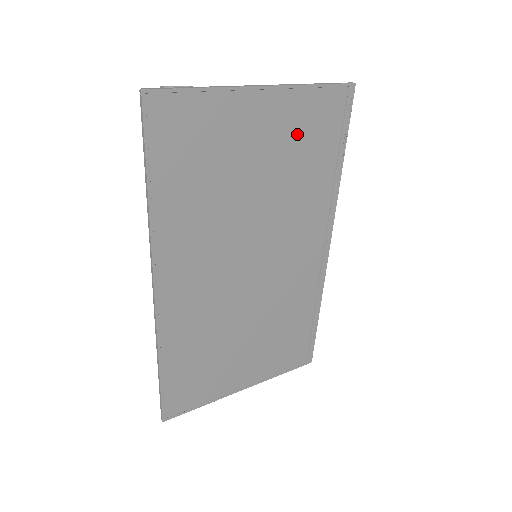
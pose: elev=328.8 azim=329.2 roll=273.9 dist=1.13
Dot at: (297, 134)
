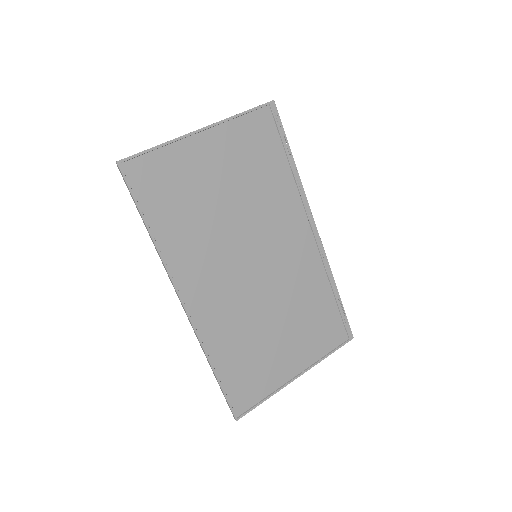
Dot at: (244, 152)
